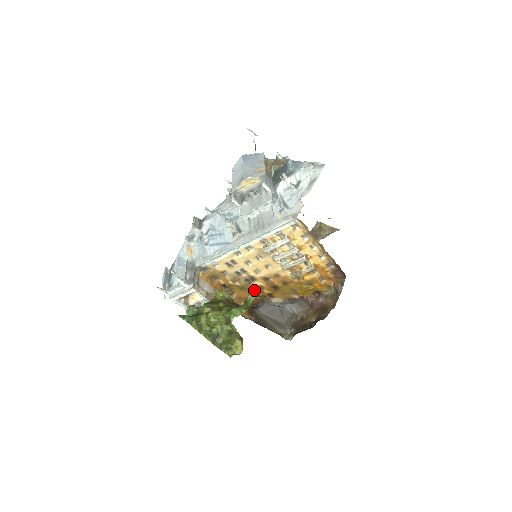
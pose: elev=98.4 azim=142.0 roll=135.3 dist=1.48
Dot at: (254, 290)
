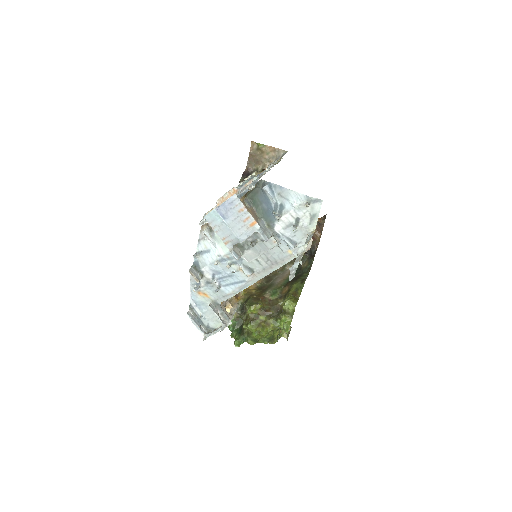
Dot at: occluded
